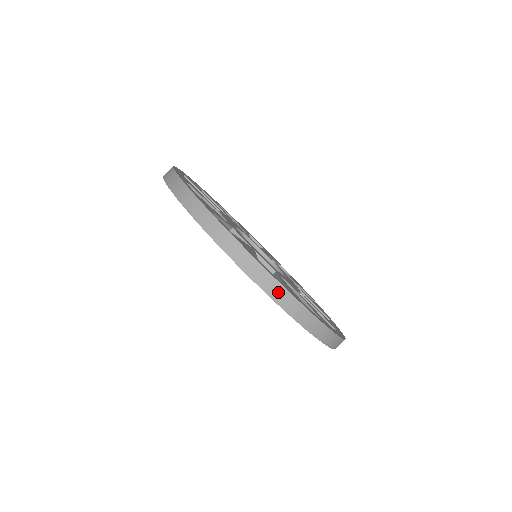
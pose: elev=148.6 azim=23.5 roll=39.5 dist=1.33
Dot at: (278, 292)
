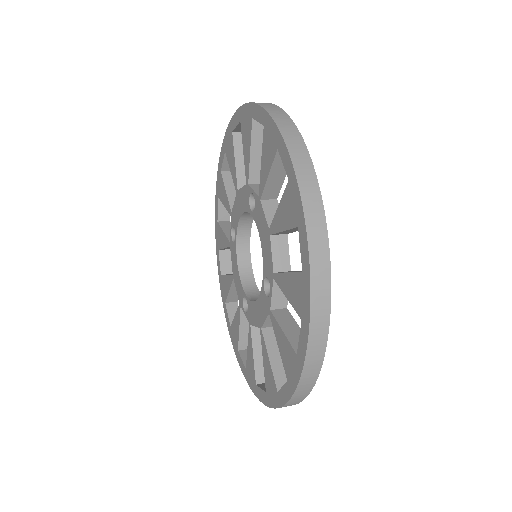
Dot at: occluded
